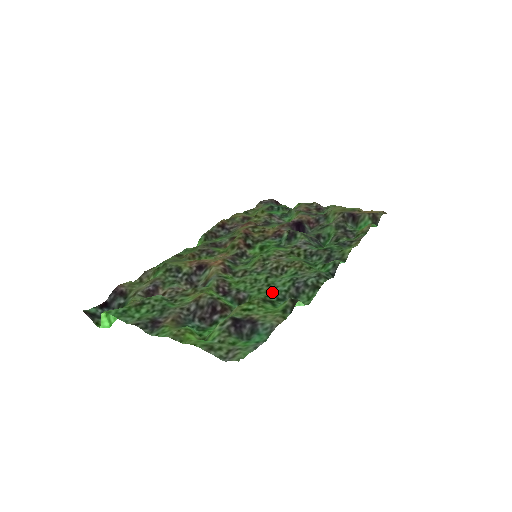
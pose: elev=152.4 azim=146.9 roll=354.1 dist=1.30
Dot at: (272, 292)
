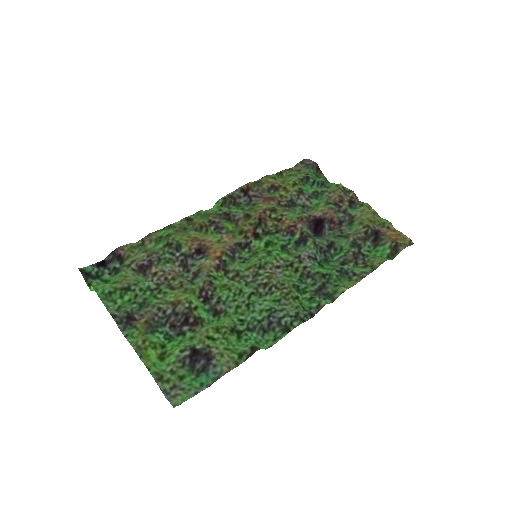
Dot at: (247, 316)
